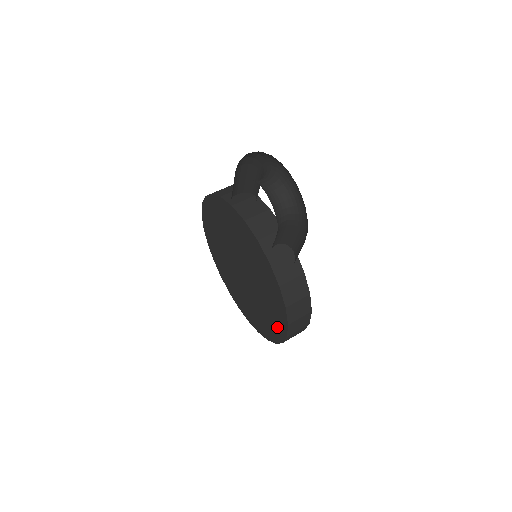
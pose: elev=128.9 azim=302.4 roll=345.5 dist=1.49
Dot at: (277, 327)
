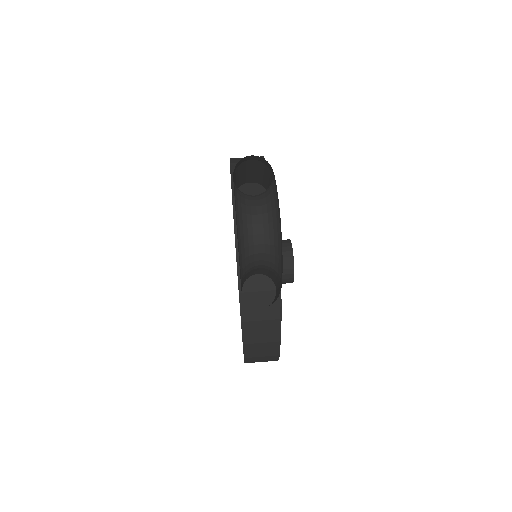
Dot at: occluded
